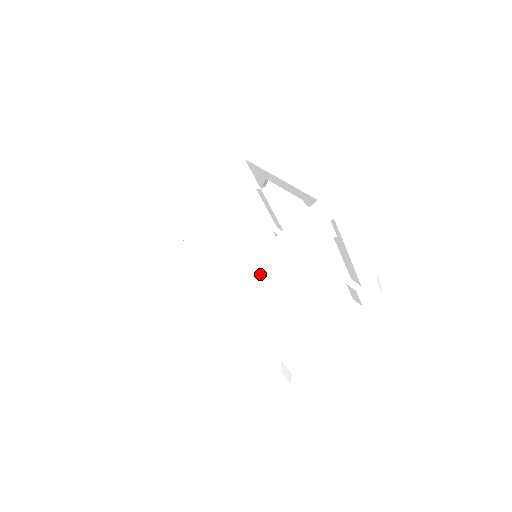
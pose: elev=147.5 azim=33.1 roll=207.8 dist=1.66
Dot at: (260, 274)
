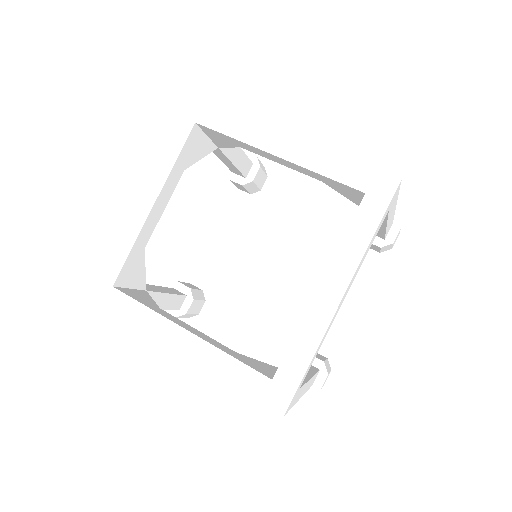
Dot at: occluded
